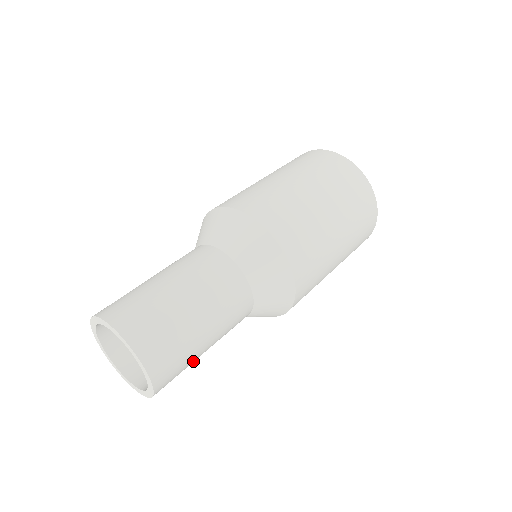
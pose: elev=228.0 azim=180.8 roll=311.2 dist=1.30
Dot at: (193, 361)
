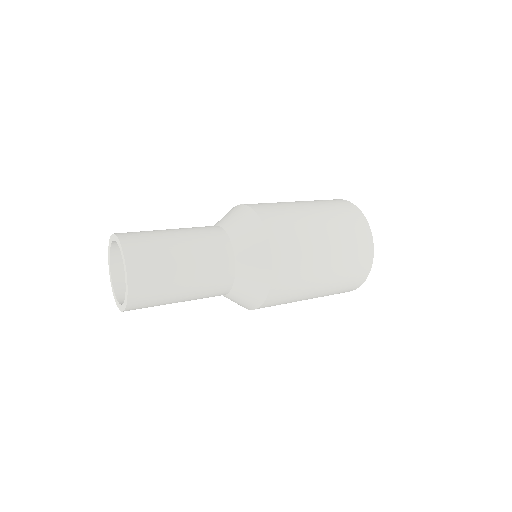
Dot at: (171, 283)
